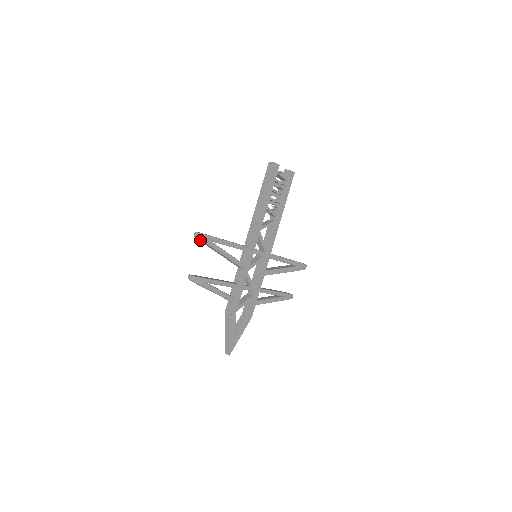
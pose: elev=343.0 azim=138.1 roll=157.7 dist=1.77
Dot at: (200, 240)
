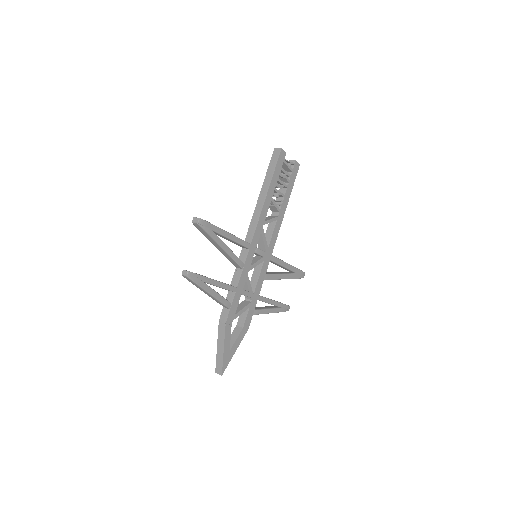
Dot at: (199, 228)
